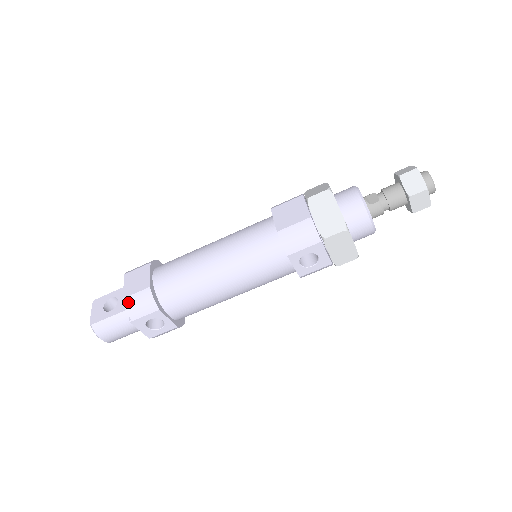
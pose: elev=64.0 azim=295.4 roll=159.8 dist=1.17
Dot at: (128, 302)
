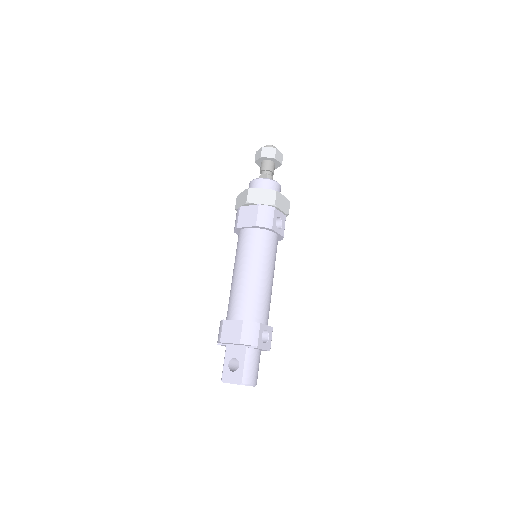
Dot at: (244, 341)
